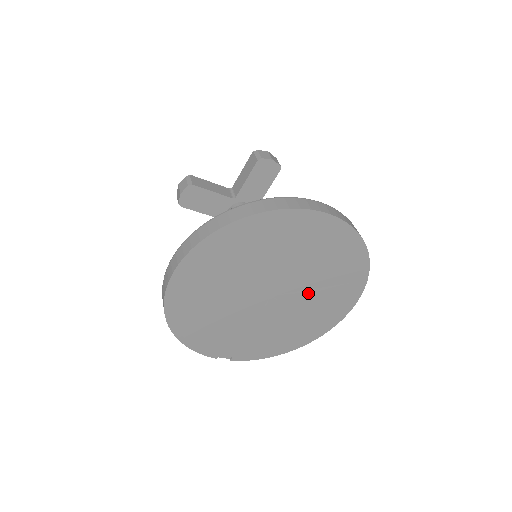
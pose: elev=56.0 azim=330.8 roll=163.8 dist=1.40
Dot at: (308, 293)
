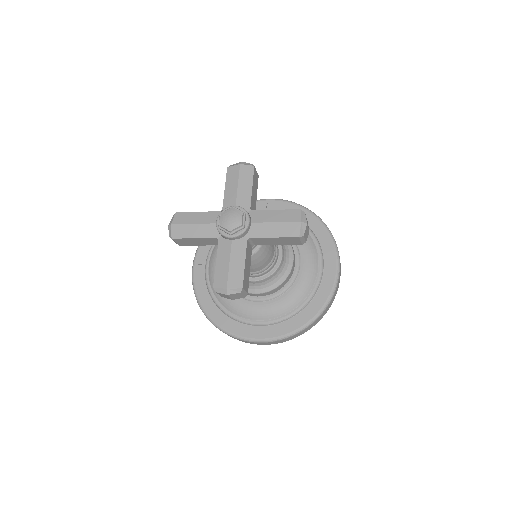
Dot at: occluded
